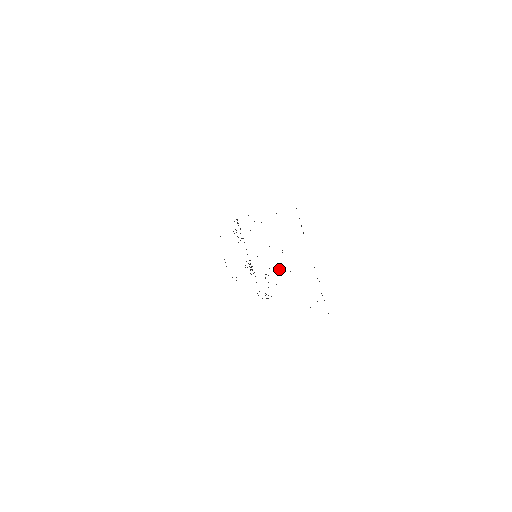
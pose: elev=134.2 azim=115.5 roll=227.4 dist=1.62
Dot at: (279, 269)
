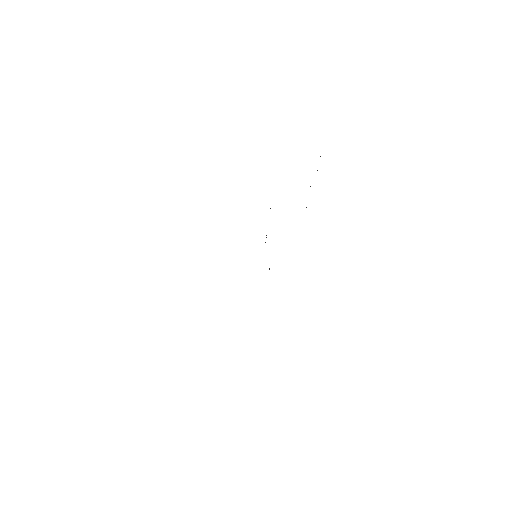
Dot at: occluded
